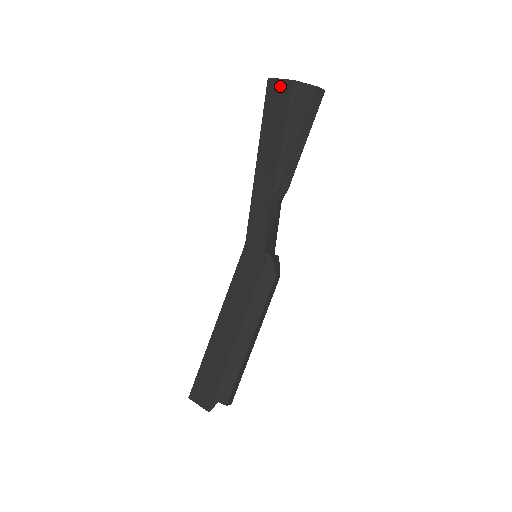
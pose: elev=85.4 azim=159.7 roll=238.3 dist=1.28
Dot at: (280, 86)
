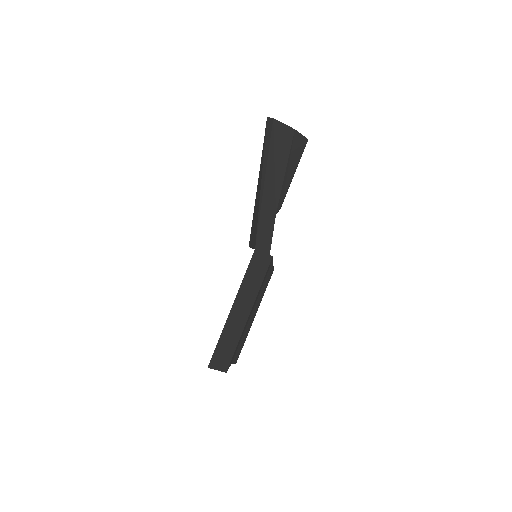
Dot at: (284, 130)
